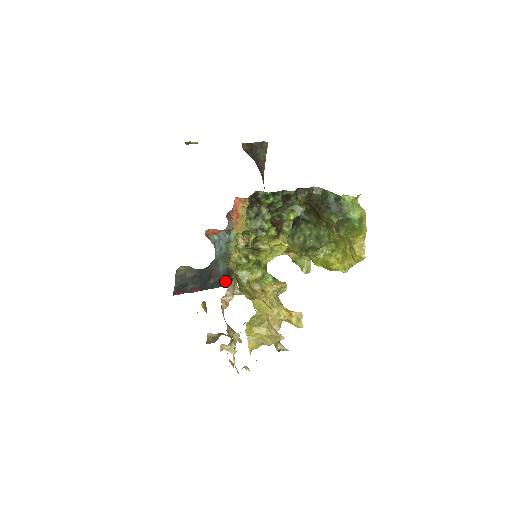
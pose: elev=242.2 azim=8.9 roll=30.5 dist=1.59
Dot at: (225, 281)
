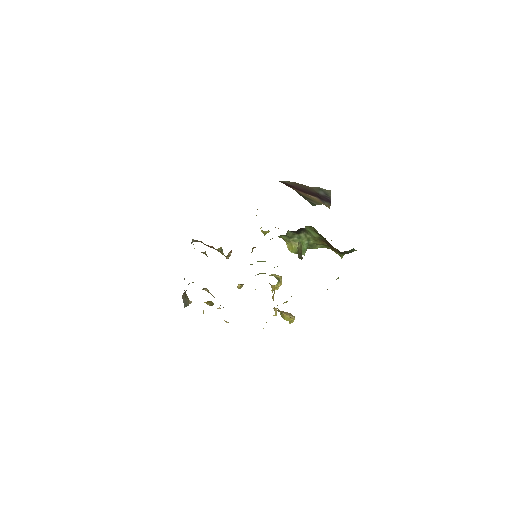
Dot at: occluded
